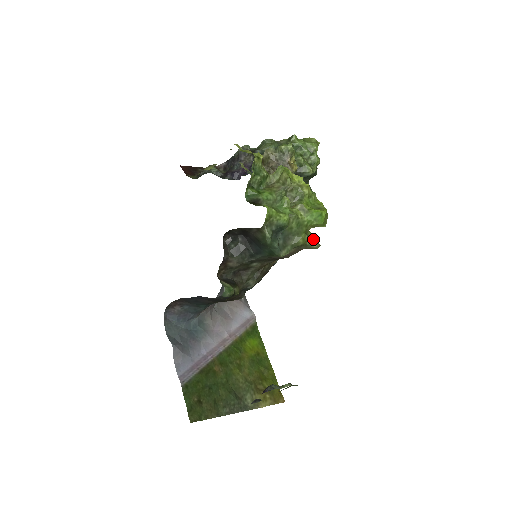
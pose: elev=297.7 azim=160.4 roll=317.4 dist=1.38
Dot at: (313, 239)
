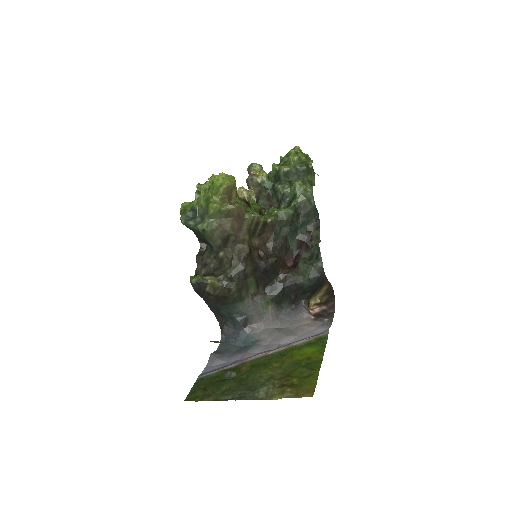
Dot at: (224, 204)
